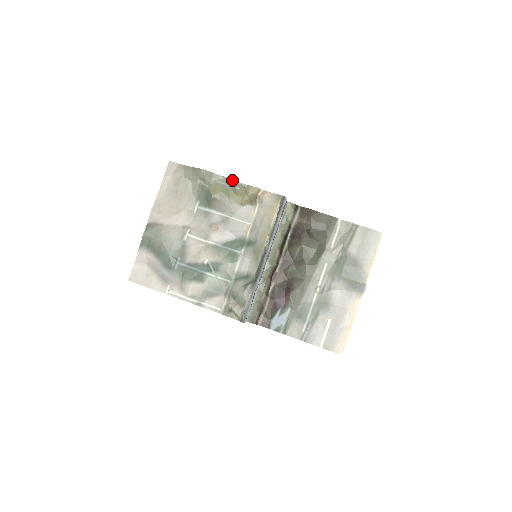
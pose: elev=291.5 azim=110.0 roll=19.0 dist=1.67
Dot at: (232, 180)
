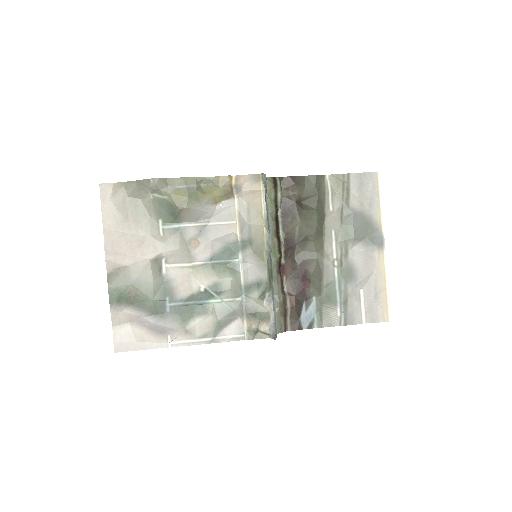
Dot at: (193, 178)
